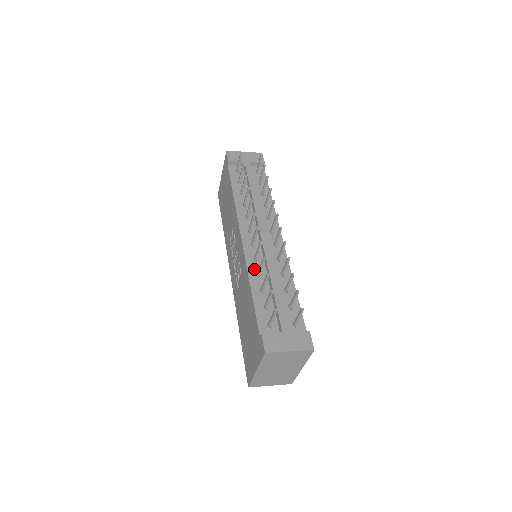
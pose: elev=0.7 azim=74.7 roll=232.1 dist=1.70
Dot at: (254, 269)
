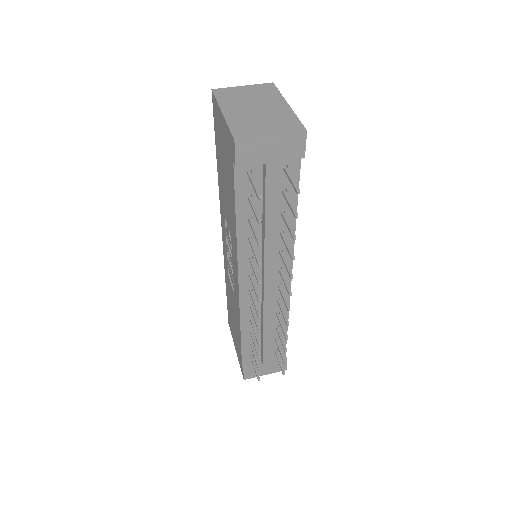
Dot at: (248, 316)
